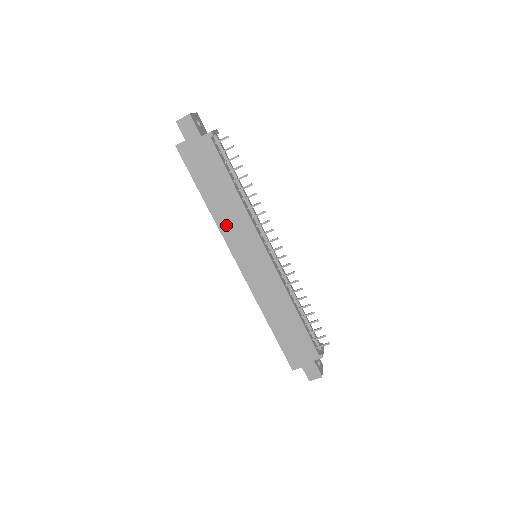
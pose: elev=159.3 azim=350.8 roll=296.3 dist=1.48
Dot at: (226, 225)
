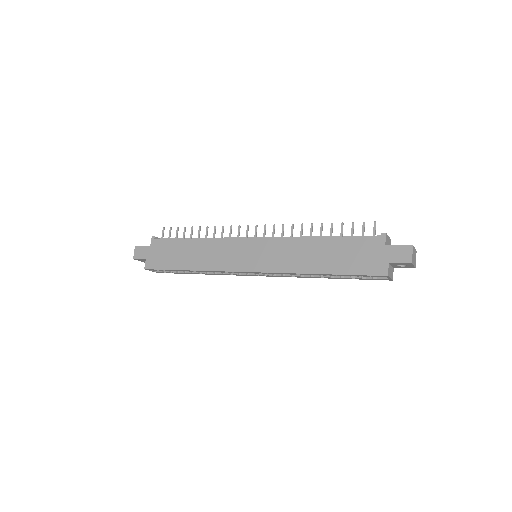
Dot at: (212, 263)
